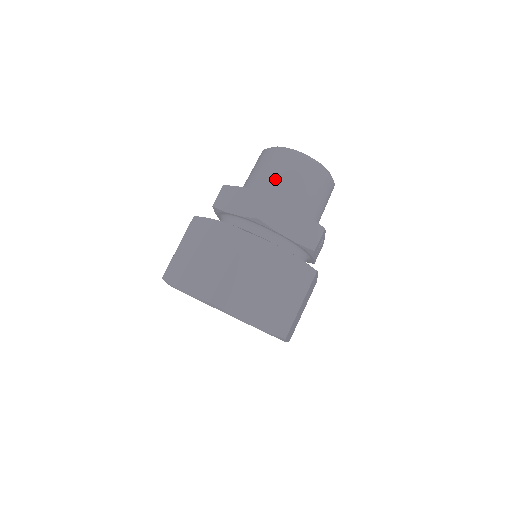
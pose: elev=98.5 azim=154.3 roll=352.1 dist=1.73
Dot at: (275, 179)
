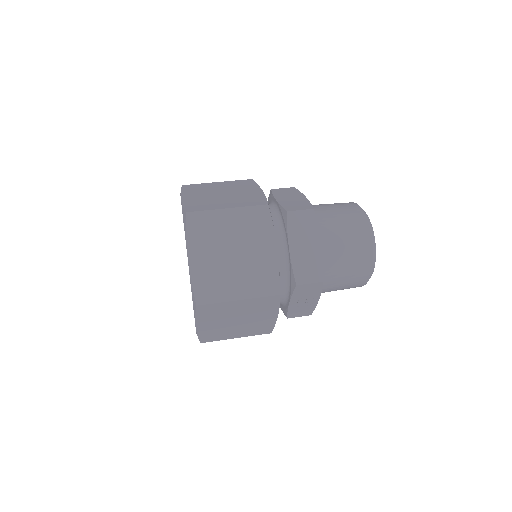
Dot at: (332, 215)
